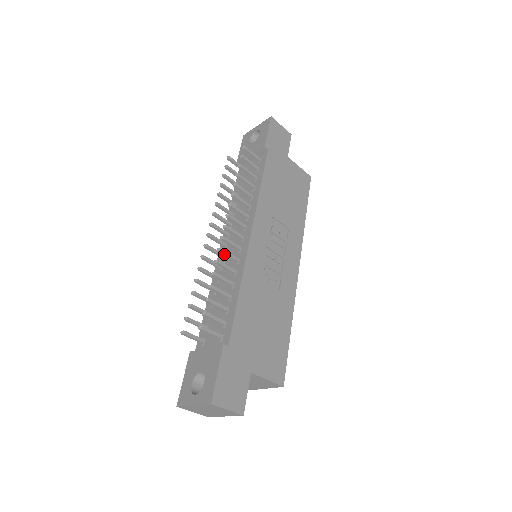
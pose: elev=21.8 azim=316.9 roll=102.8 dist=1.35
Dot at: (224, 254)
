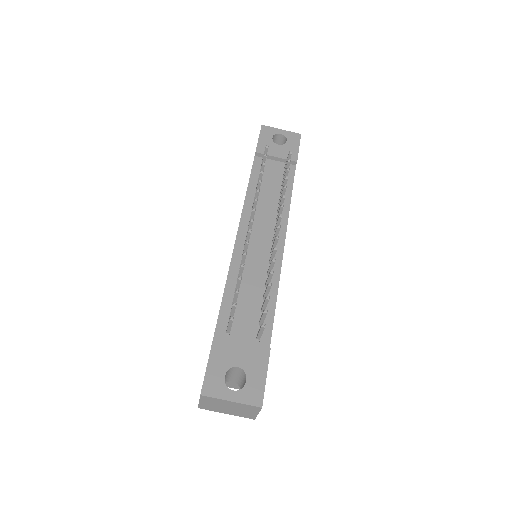
Dot at: (273, 254)
